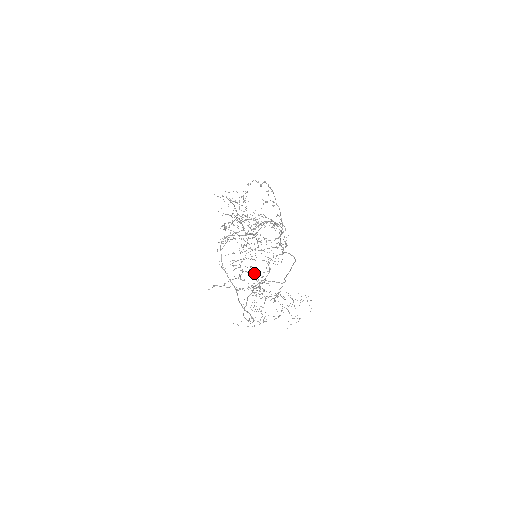
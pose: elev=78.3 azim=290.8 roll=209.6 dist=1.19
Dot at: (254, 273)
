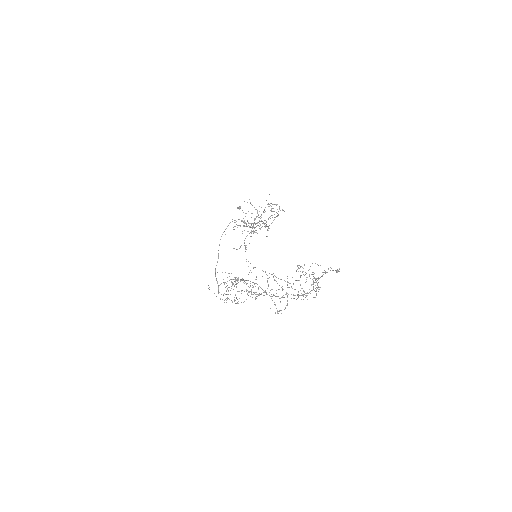
Dot at: occluded
